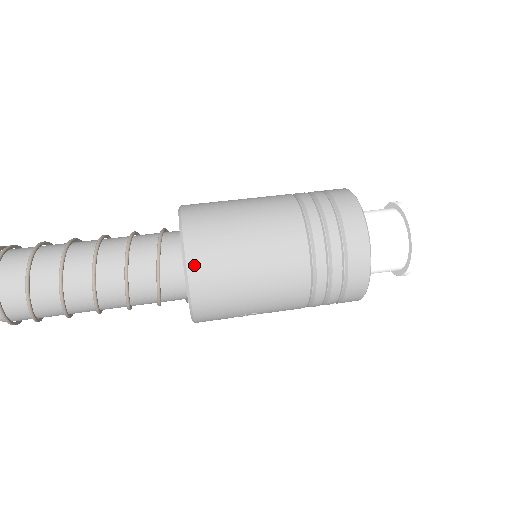
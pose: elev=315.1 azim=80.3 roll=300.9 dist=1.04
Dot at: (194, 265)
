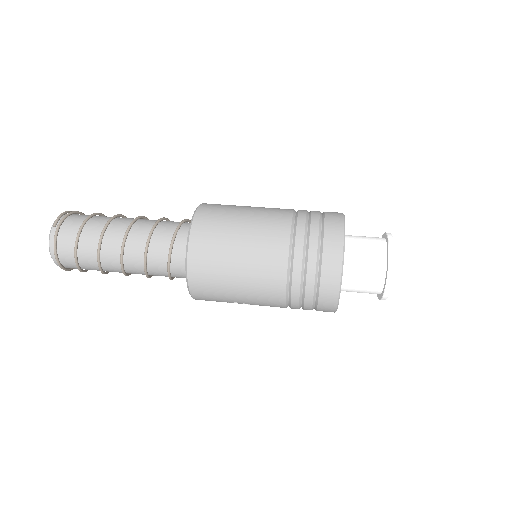
Dot at: (193, 256)
